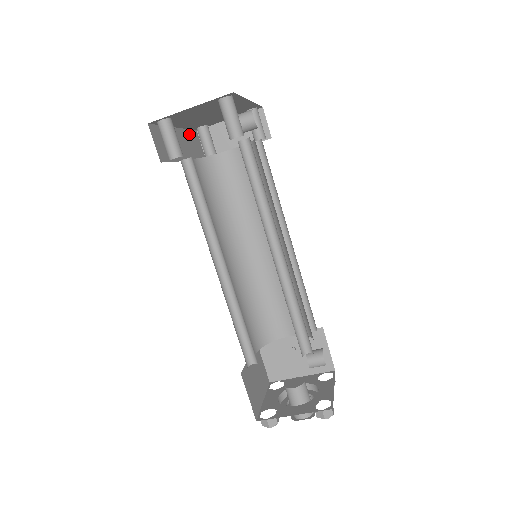
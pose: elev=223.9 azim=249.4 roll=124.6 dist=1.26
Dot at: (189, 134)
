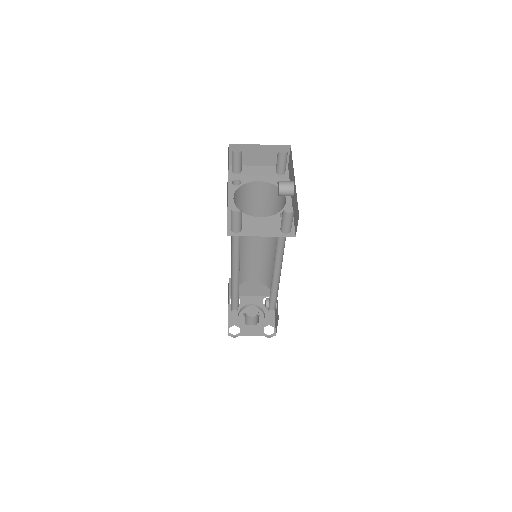
Dot at: occluded
